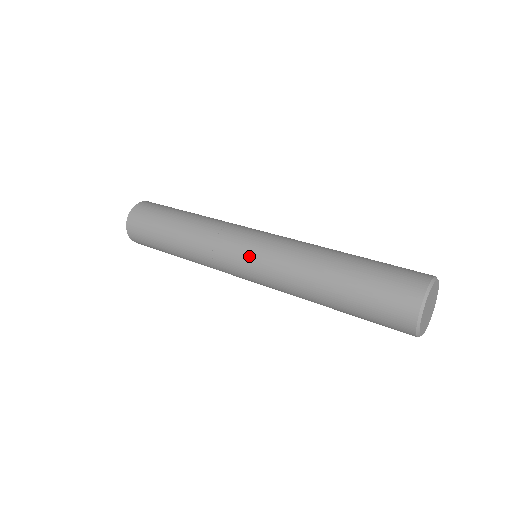
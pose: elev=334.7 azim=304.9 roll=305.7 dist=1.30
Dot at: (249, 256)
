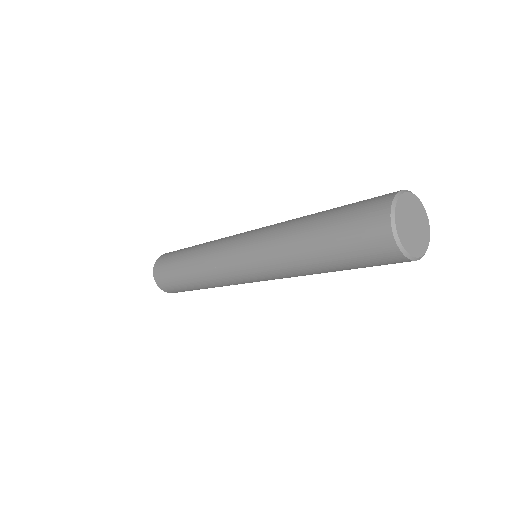
Dot at: (252, 230)
